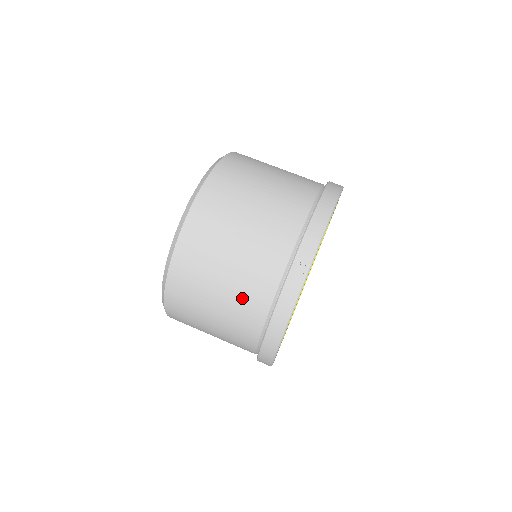
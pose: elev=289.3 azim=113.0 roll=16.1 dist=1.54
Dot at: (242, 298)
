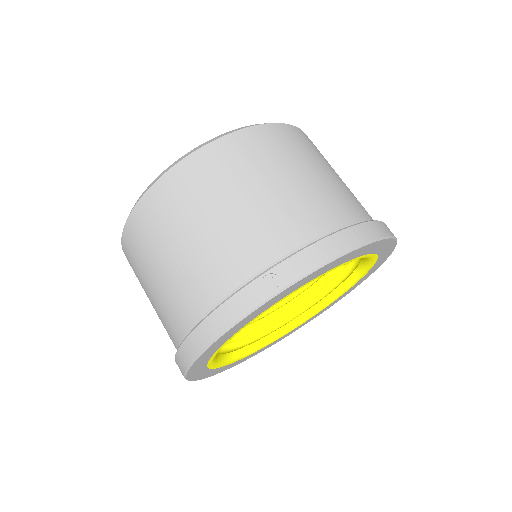
Dot at: (192, 275)
